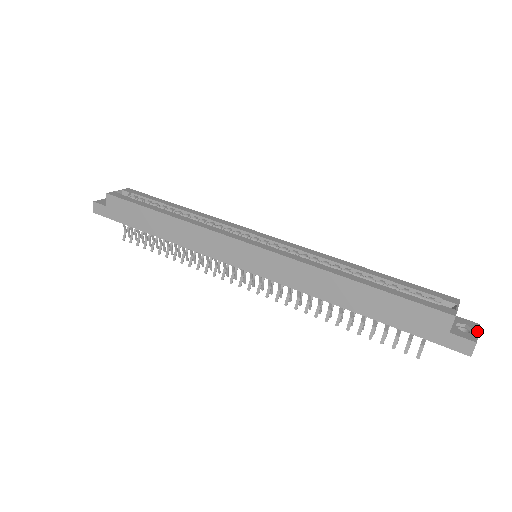
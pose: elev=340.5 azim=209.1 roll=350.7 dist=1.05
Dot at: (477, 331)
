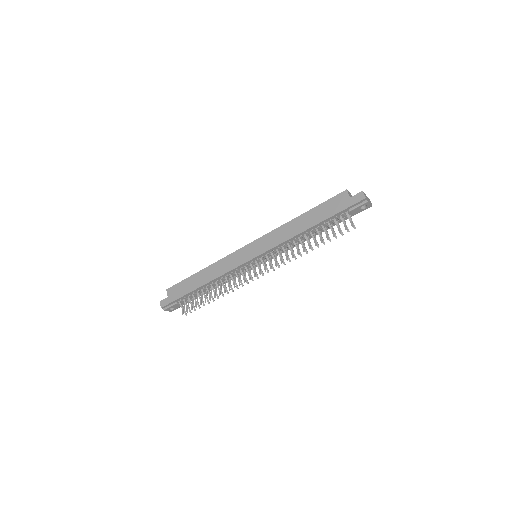
Dot at: occluded
